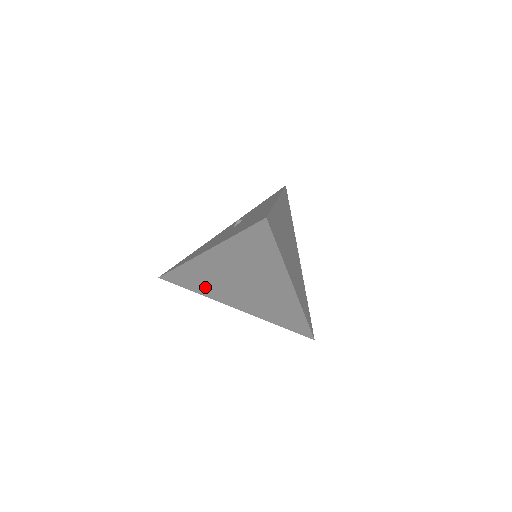
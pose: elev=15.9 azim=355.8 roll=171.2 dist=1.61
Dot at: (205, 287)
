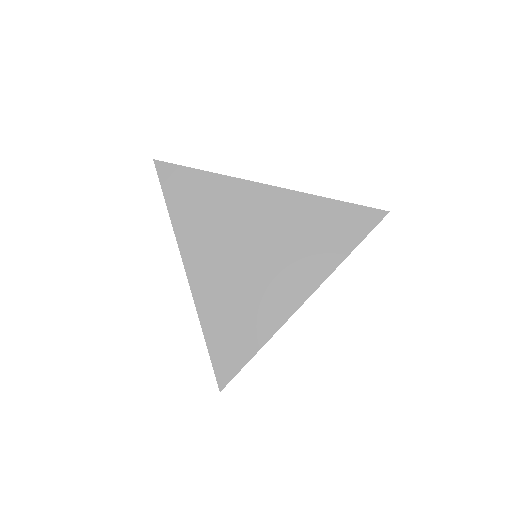
Dot at: (251, 322)
